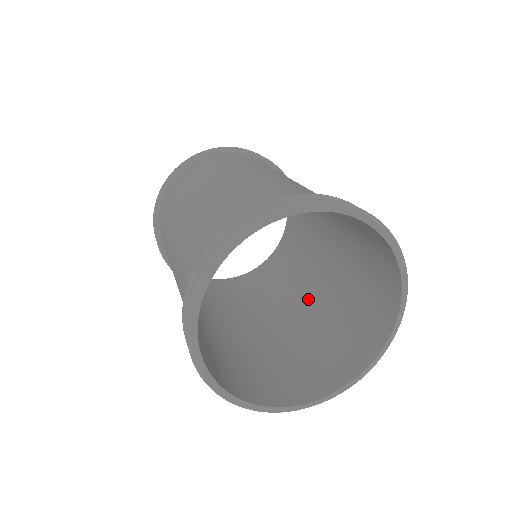
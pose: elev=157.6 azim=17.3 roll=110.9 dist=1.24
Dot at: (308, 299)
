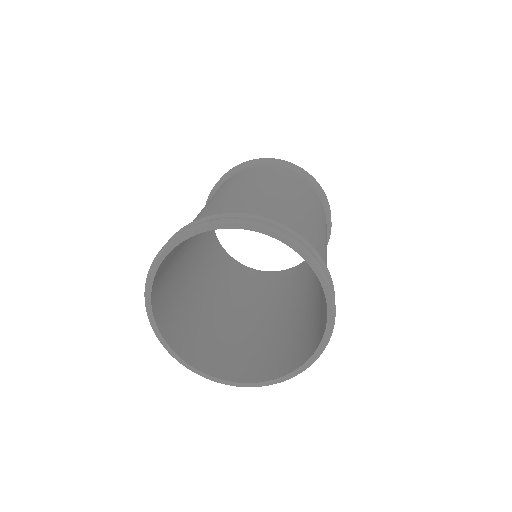
Dot at: occluded
